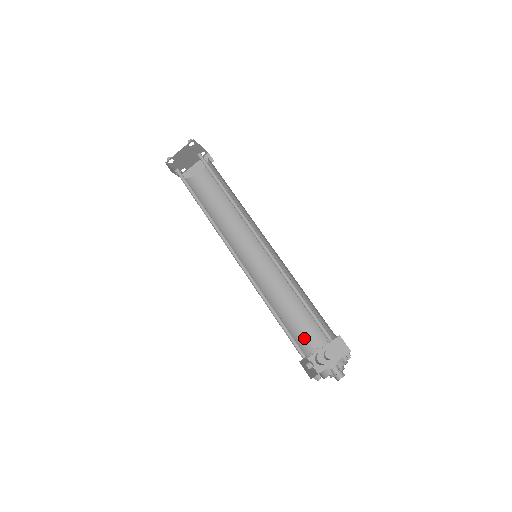
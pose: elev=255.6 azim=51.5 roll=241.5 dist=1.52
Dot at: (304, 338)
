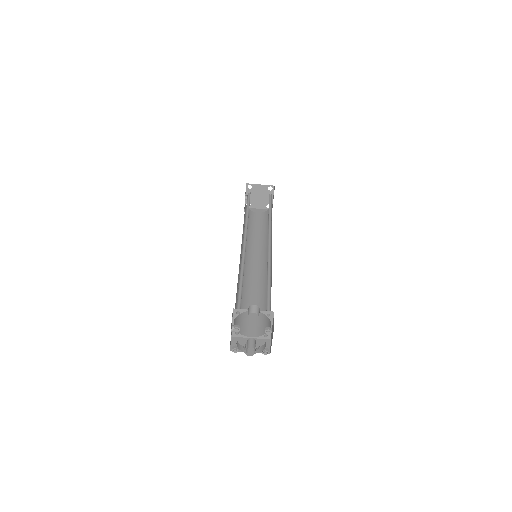
Dot at: (242, 322)
